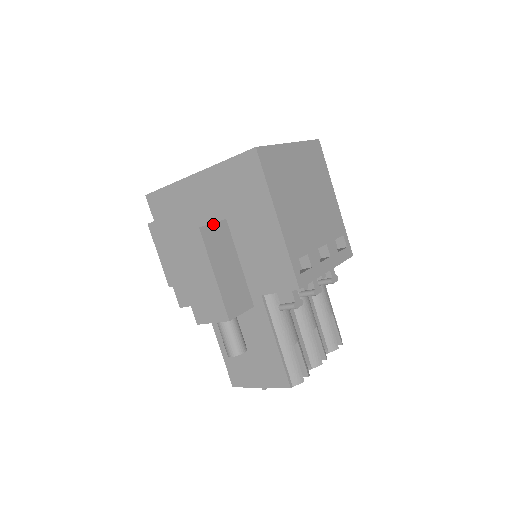
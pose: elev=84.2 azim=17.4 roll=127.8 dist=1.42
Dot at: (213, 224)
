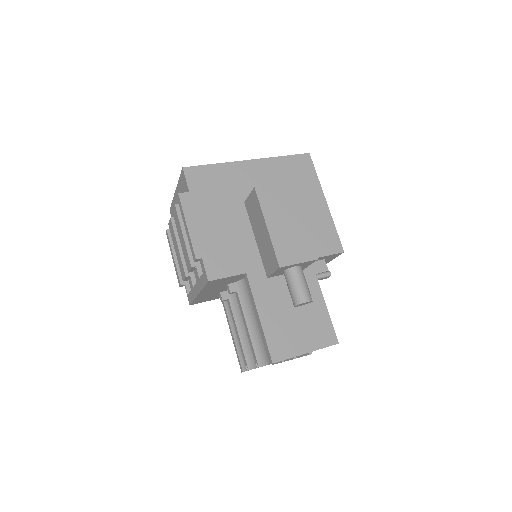
Dot at: occluded
